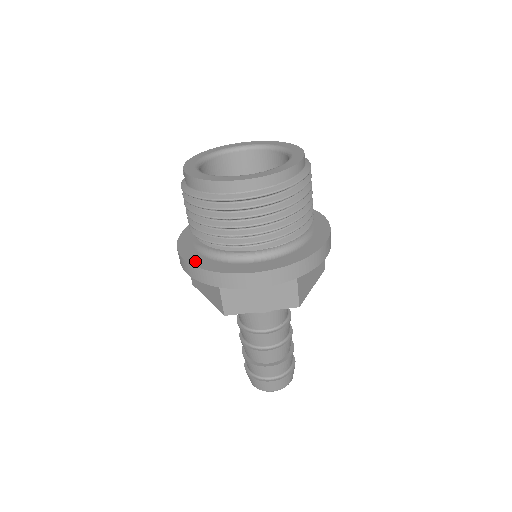
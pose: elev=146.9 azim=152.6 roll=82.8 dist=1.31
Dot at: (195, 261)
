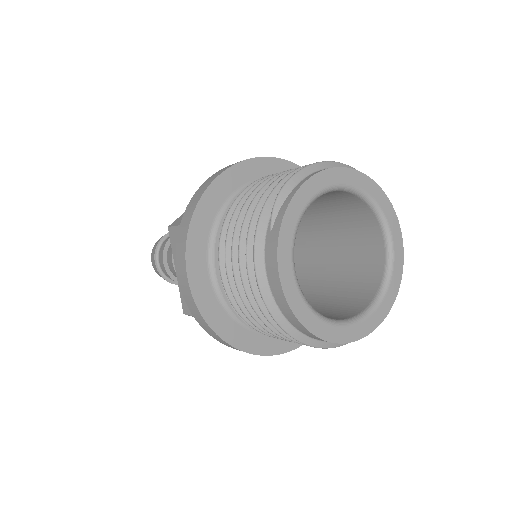
Dot at: (199, 292)
